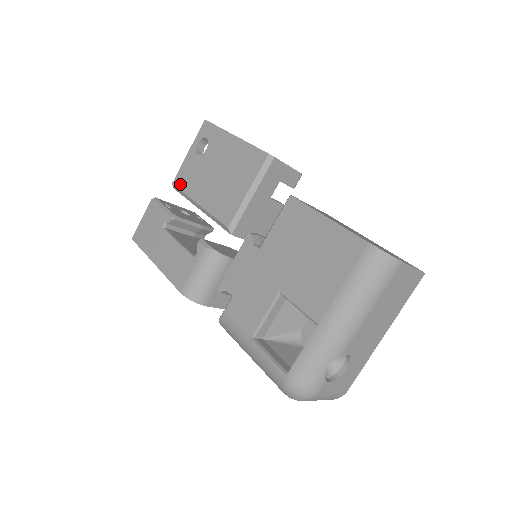
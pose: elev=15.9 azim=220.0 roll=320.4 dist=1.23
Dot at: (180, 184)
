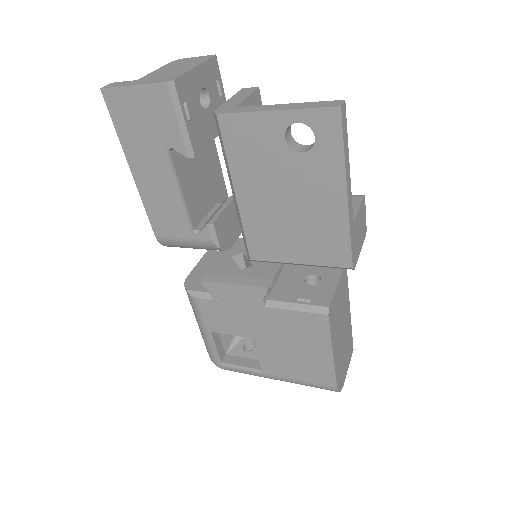
Dot at: (228, 136)
